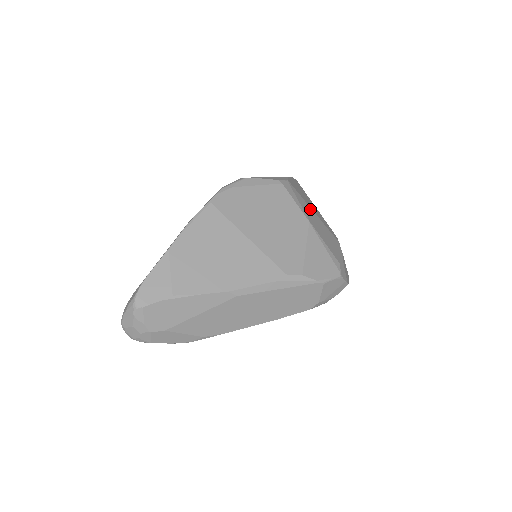
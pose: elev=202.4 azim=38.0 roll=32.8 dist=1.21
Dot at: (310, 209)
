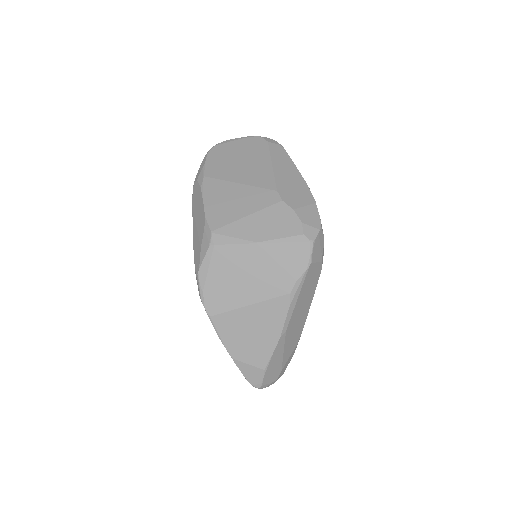
Dot at: (244, 221)
